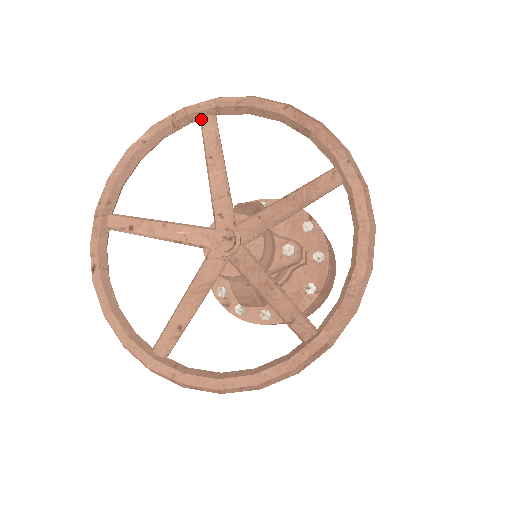
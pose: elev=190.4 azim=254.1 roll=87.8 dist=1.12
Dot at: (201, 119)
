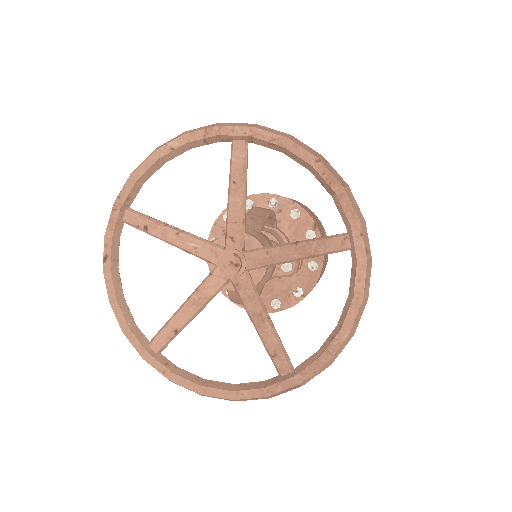
Dot at: (233, 142)
